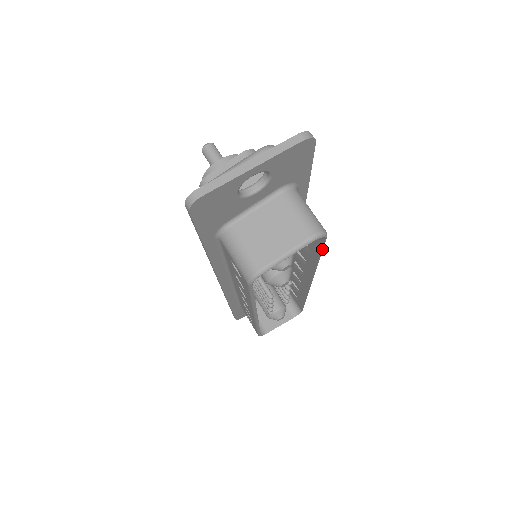
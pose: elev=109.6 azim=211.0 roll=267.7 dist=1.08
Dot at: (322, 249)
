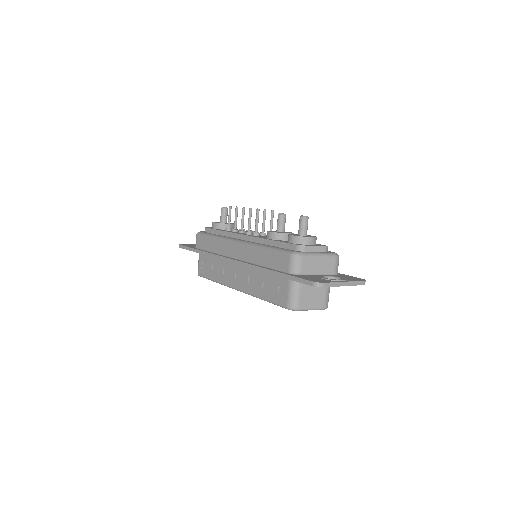
Dot at: occluded
